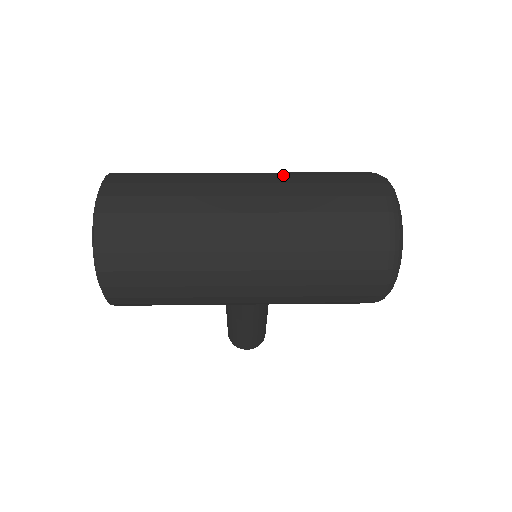
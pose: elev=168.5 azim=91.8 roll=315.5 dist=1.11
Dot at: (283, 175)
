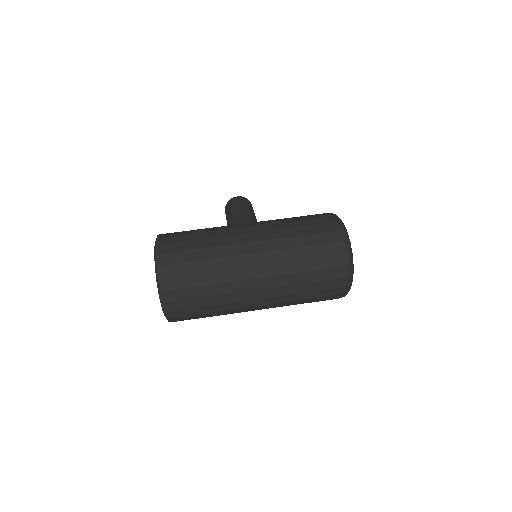
Dot at: (280, 263)
